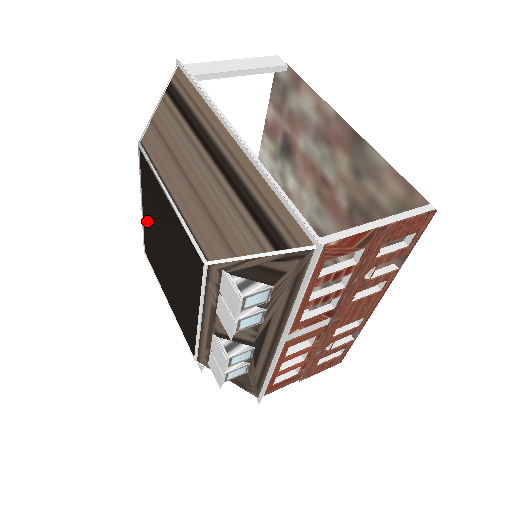
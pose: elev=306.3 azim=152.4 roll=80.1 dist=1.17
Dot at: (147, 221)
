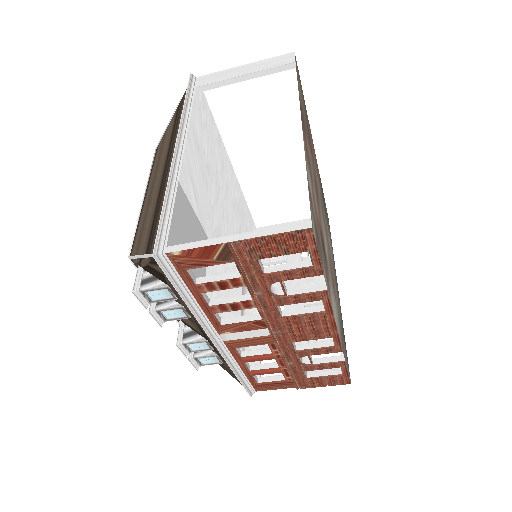
Dot at: occluded
